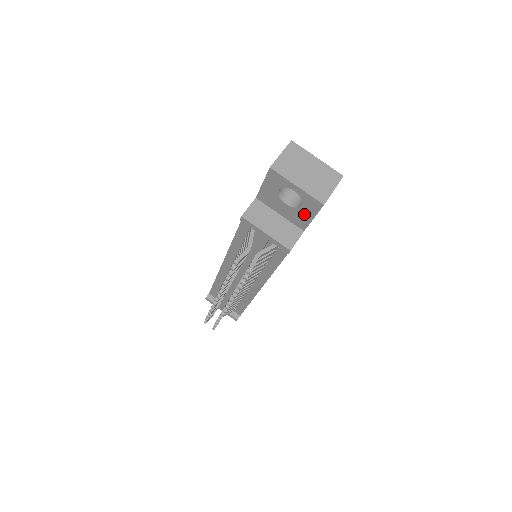
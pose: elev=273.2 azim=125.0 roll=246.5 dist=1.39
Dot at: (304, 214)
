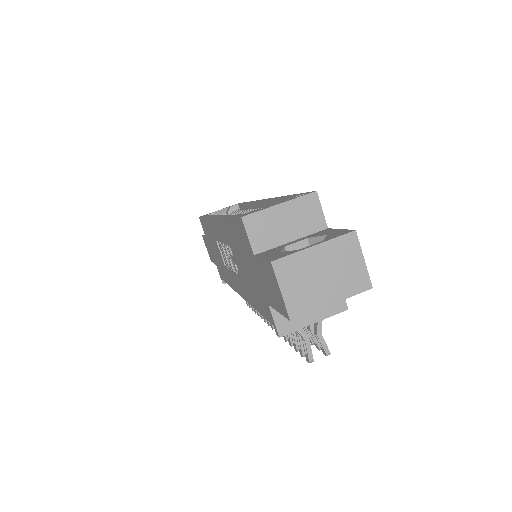
Dot at: occluded
